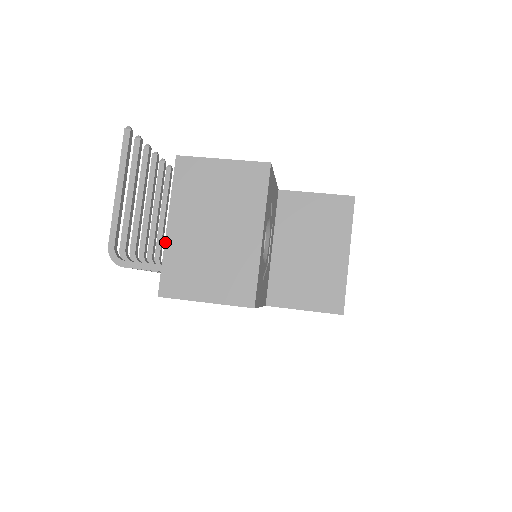
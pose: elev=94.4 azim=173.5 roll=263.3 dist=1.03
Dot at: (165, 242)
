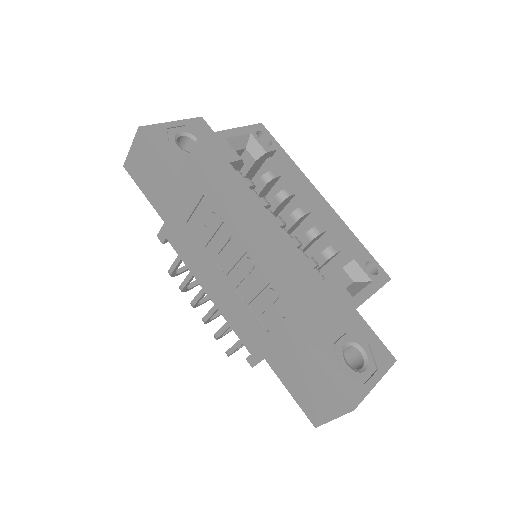
Dot at: occluded
